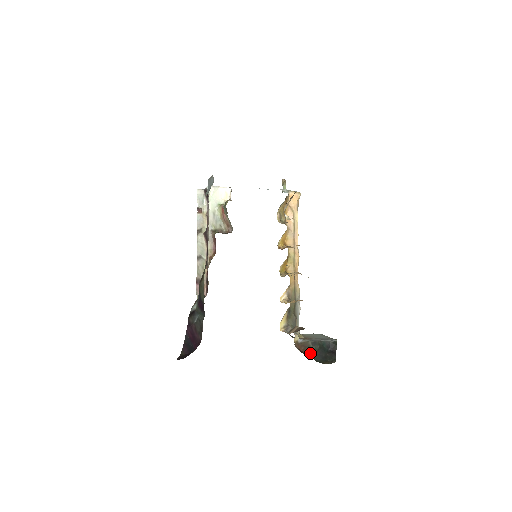
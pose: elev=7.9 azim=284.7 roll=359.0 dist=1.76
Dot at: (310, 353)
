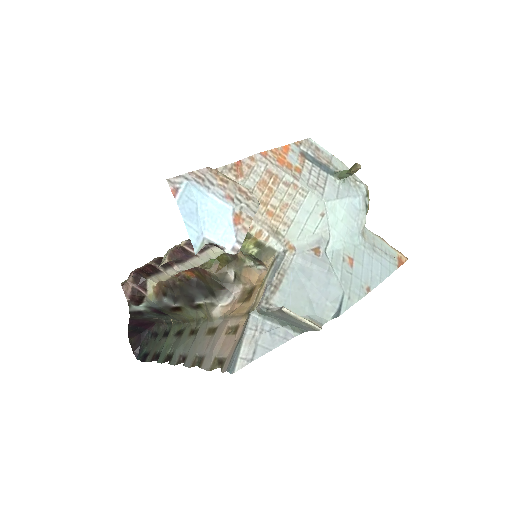
Dot at: occluded
